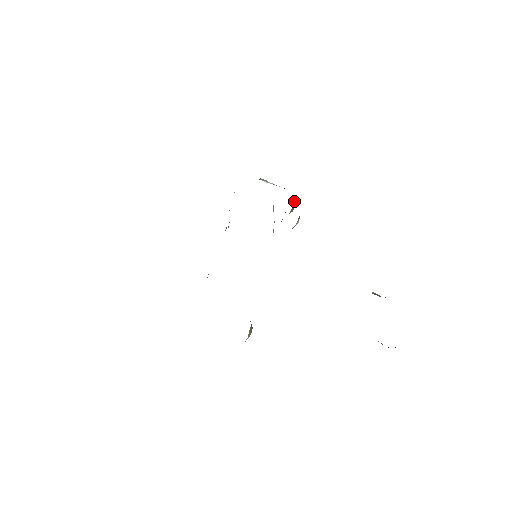
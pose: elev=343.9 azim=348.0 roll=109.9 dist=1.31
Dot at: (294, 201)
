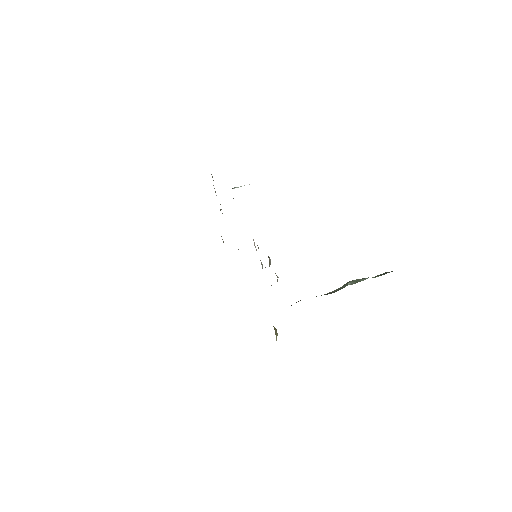
Dot at: (269, 260)
